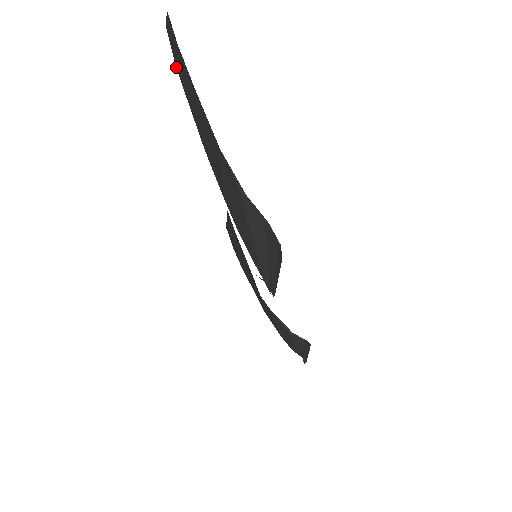
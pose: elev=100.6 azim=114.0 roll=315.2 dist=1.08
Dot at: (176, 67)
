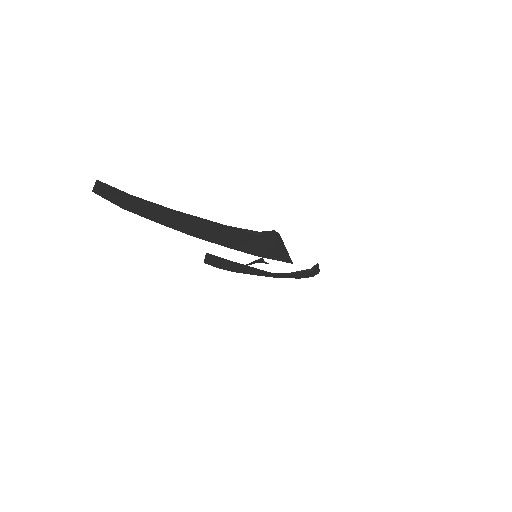
Dot at: (125, 209)
